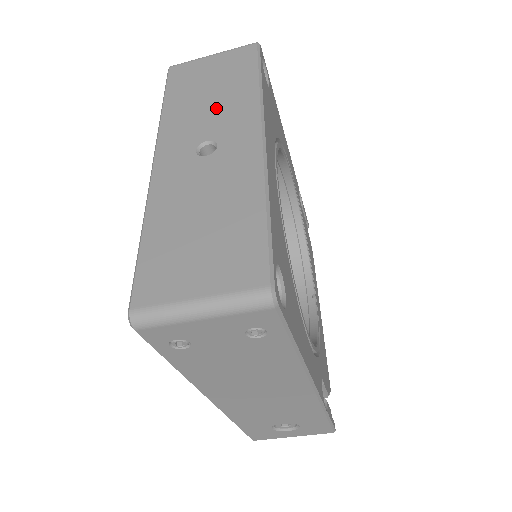
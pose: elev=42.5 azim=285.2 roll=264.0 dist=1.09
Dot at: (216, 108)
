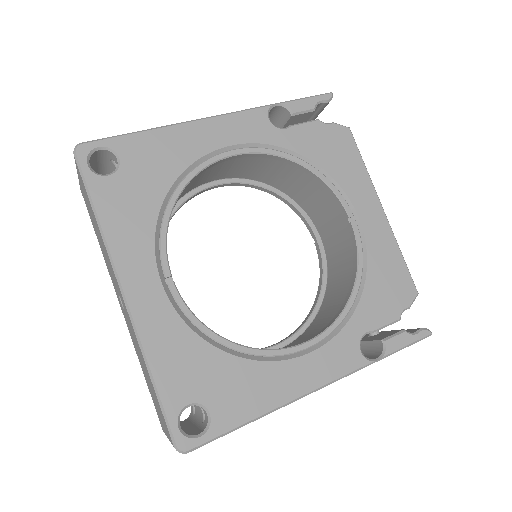
Dot at: (105, 253)
